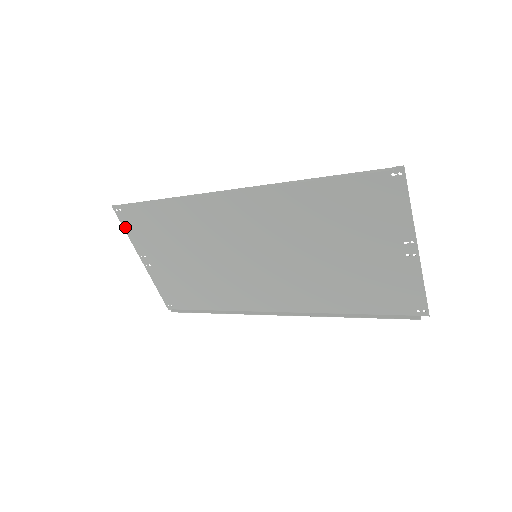
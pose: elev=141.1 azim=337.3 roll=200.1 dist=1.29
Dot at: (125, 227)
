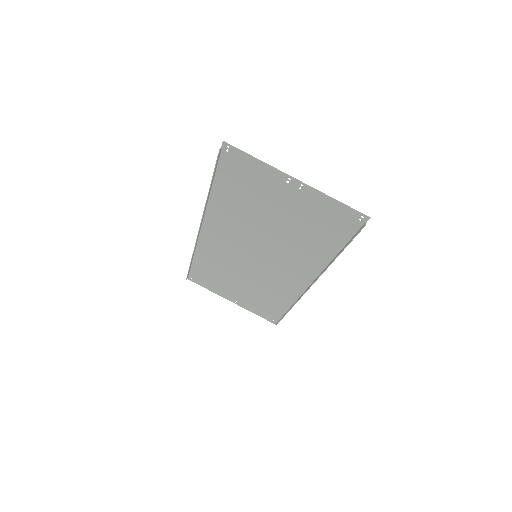
Dot at: (204, 287)
